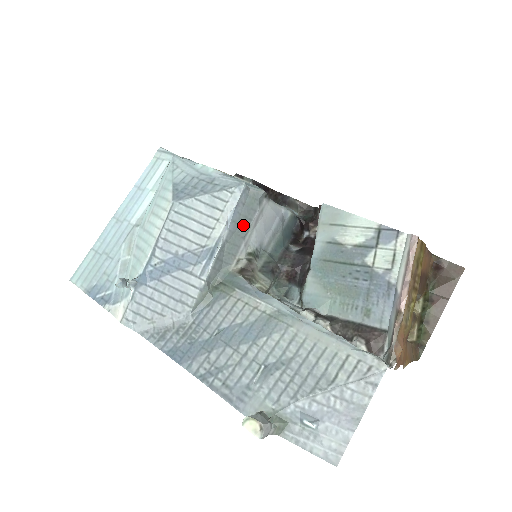
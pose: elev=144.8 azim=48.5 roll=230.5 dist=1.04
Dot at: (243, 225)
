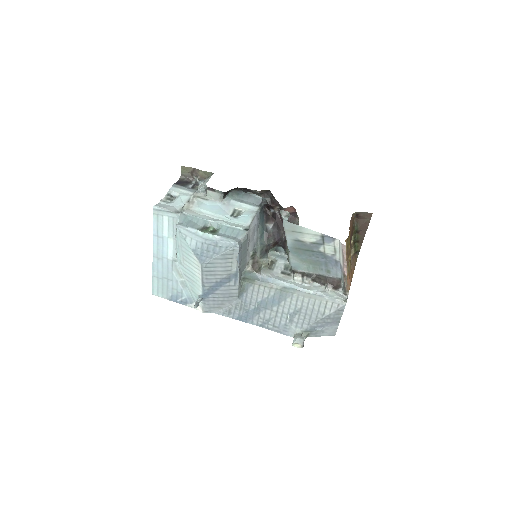
Dot at: (244, 253)
